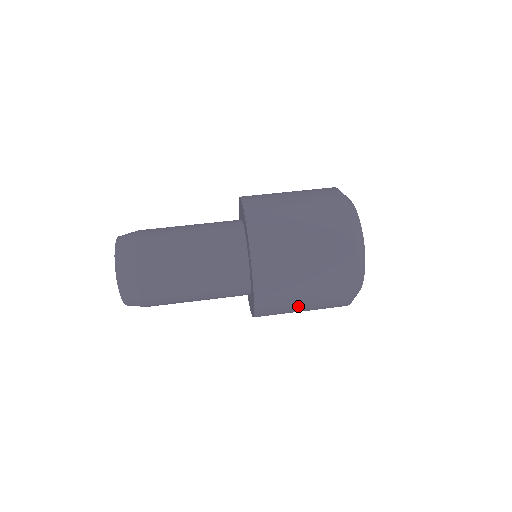
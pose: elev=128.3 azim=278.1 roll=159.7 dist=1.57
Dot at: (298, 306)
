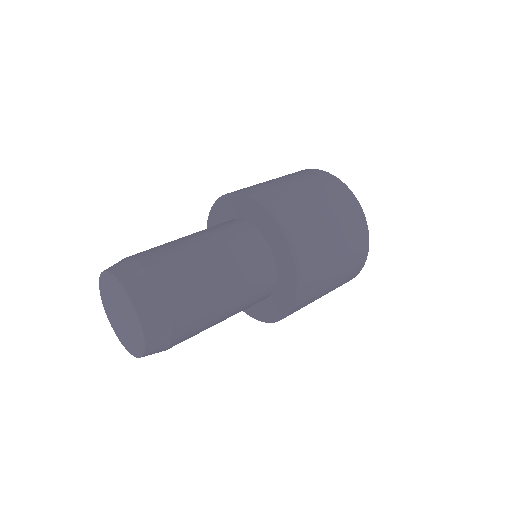
Dot at: (326, 235)
